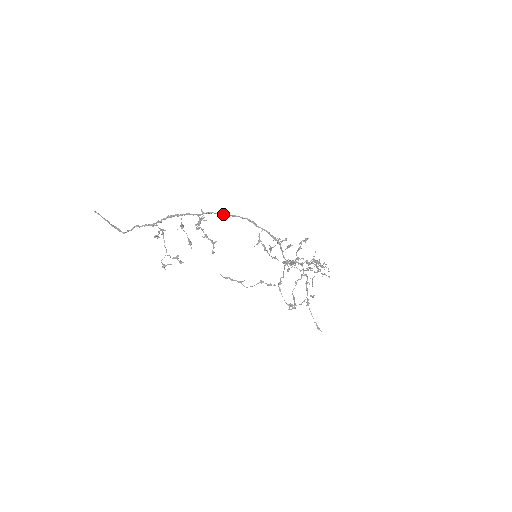
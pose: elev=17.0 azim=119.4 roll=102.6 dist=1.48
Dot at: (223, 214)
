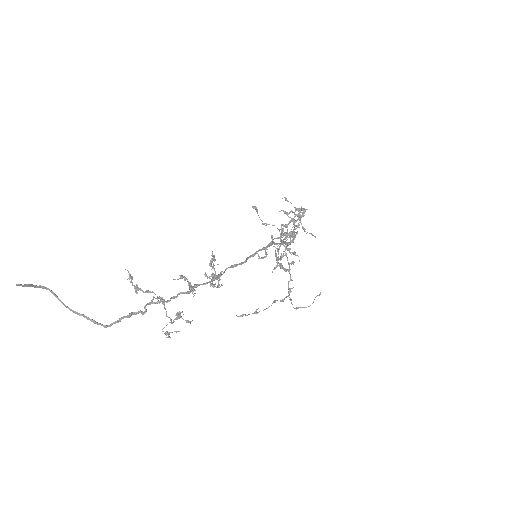
Dot at: (247, 259)
